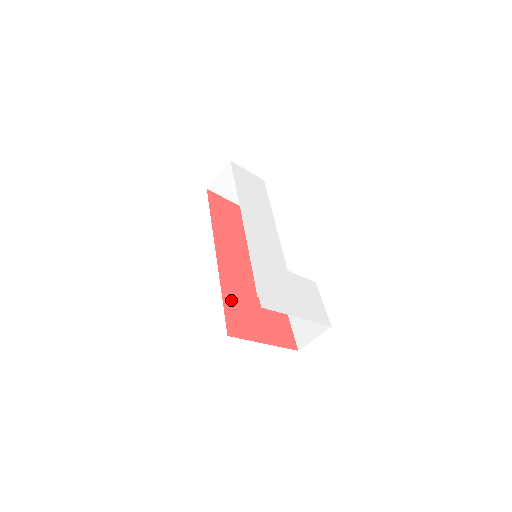
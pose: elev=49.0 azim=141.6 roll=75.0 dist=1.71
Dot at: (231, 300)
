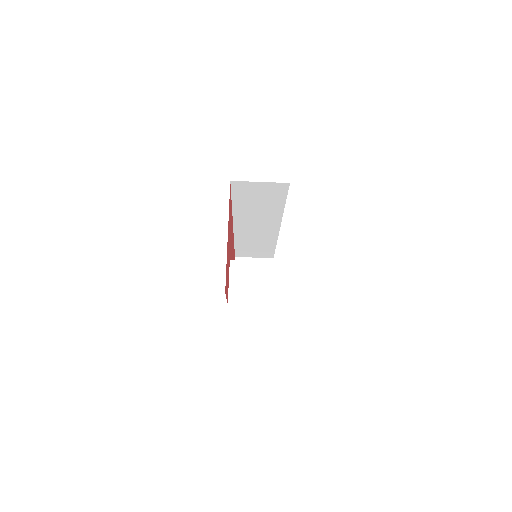
Dot at: occluded
